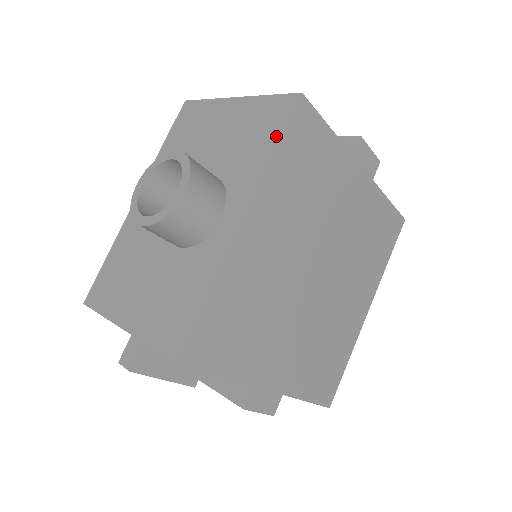
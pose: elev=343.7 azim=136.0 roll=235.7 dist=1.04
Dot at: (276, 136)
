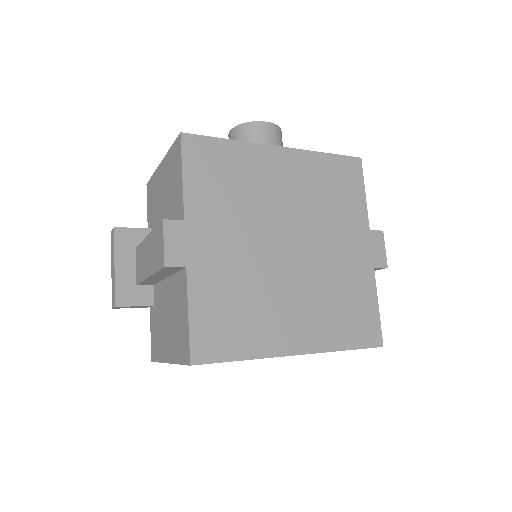
Dot at: (332, 156)
